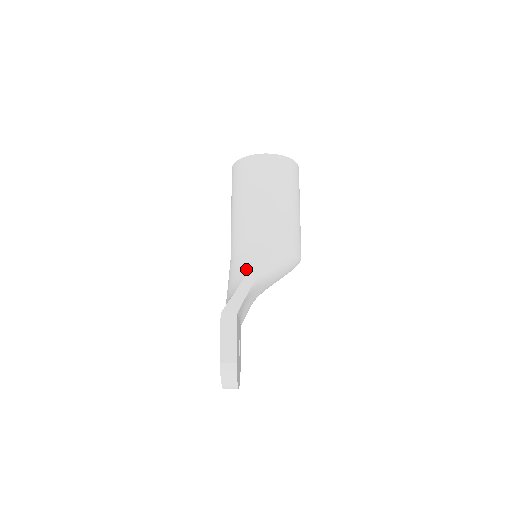
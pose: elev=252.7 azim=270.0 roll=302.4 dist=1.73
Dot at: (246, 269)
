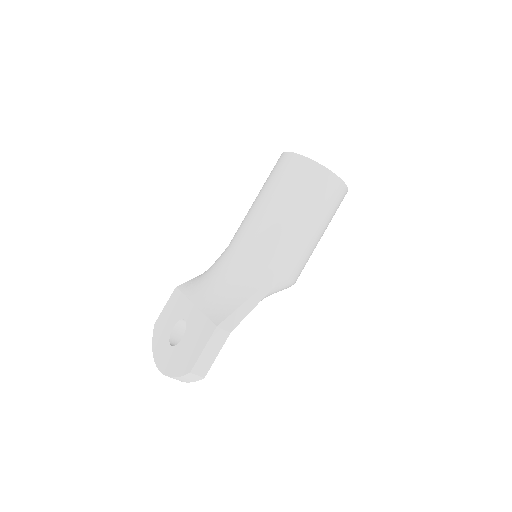
Dot at: (256, 286)
